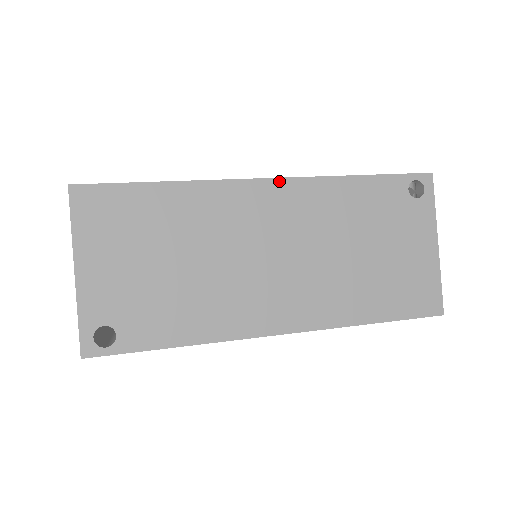
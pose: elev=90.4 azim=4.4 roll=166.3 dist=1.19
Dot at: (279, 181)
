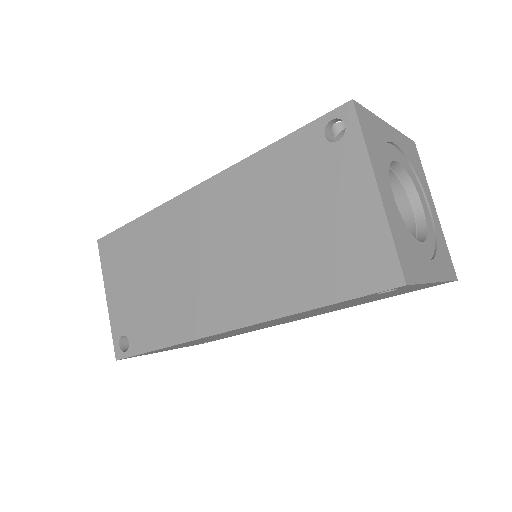
Dot at: (203, 185)
